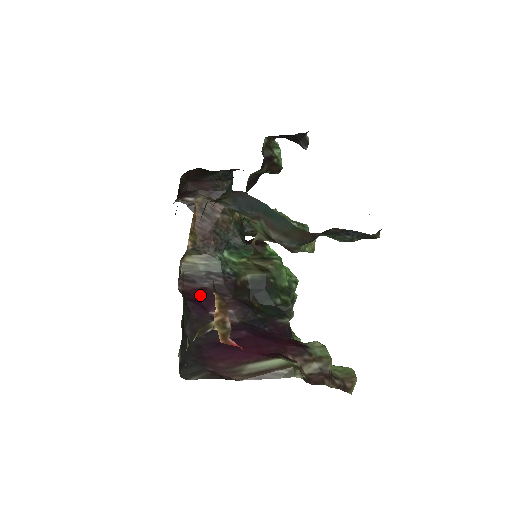
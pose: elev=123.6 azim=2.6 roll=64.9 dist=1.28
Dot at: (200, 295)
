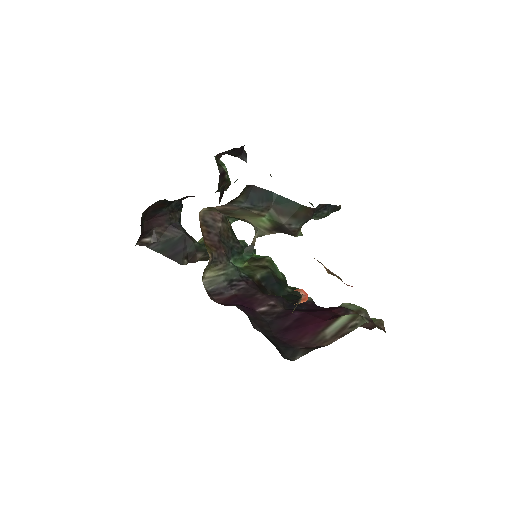
Dot at: (236, 301)
